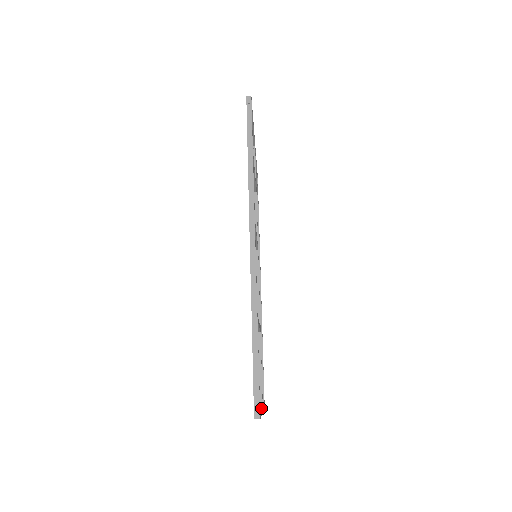
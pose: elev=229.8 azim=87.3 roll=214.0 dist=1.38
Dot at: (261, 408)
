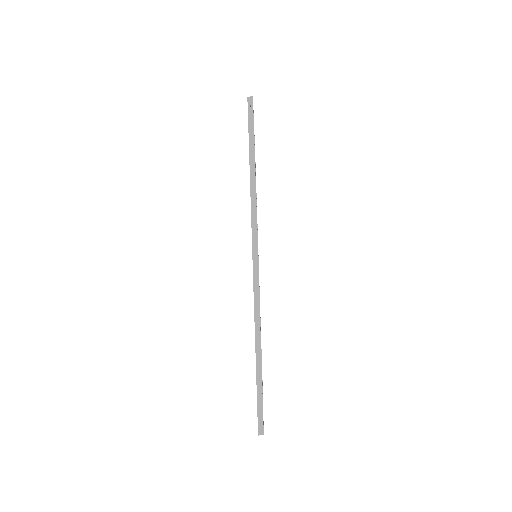
Dot at: occluded
